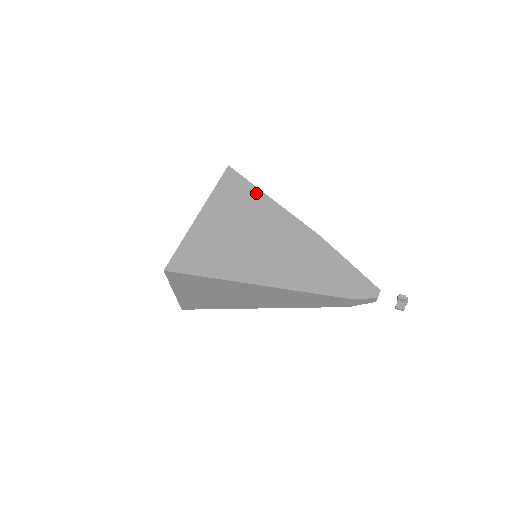
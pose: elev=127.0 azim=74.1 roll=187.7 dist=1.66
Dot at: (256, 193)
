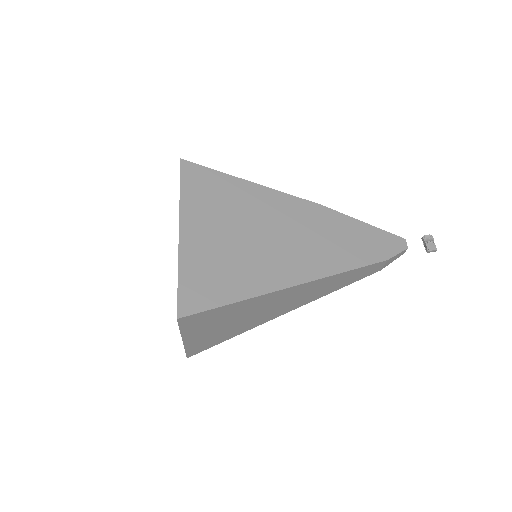
Dot at: (230, 181)
